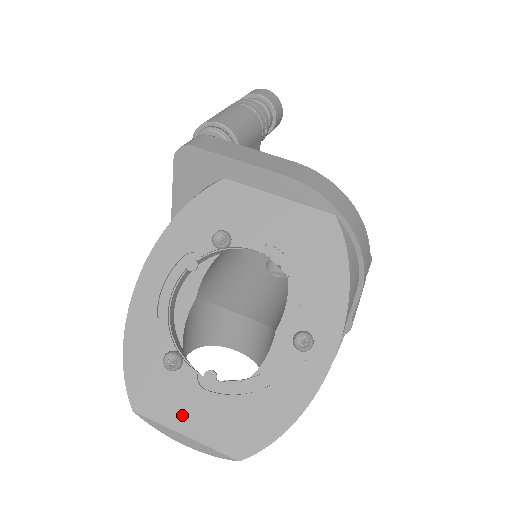
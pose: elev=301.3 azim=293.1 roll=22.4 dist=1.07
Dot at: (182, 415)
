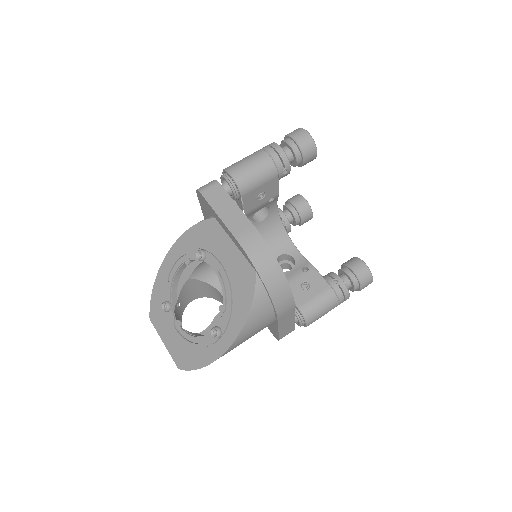
Dot at: (165, 333)
